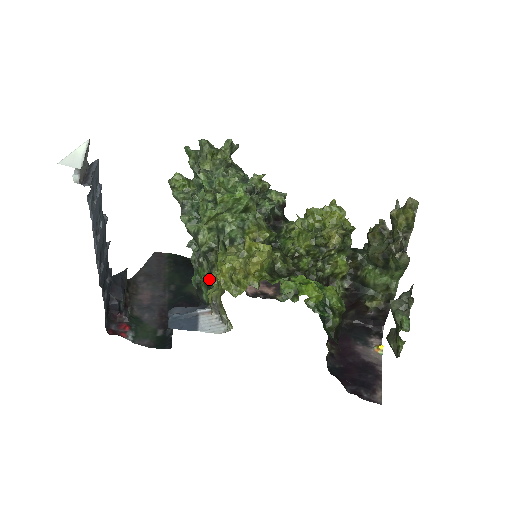
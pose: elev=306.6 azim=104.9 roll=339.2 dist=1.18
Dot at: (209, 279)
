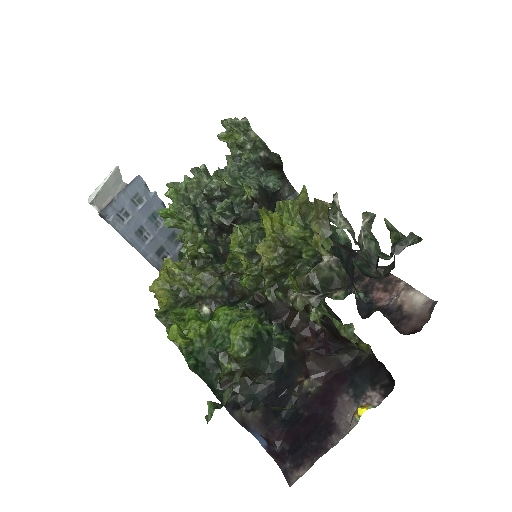
Dot at: occluded
